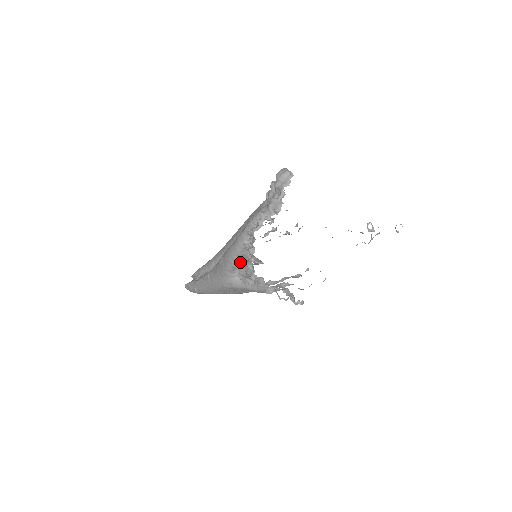
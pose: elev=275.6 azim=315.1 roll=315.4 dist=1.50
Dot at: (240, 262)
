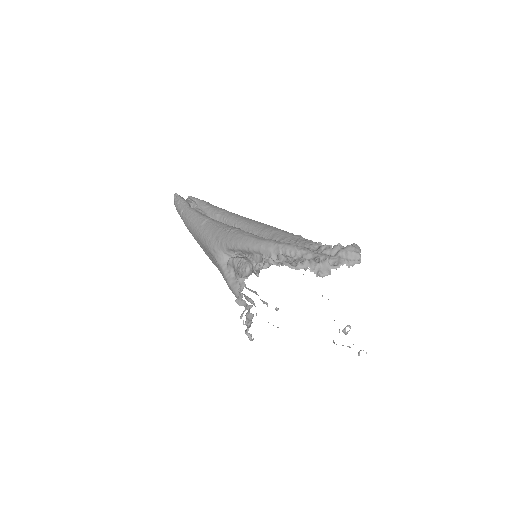
Dot at: (243, 252)
